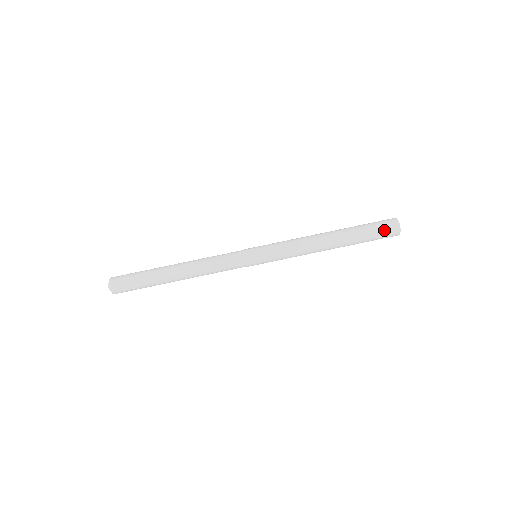
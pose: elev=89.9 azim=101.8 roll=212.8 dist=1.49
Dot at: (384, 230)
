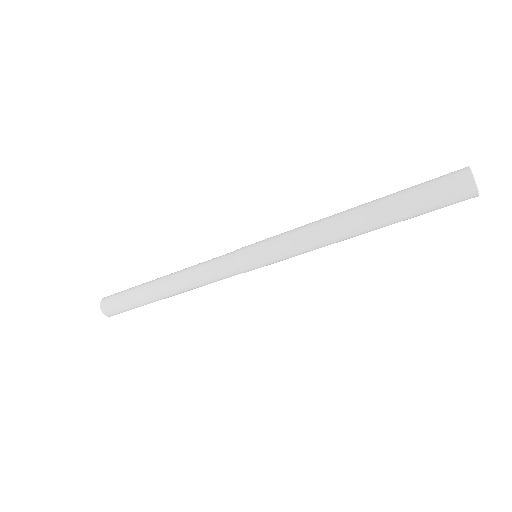
Dot at: (446, 198)
